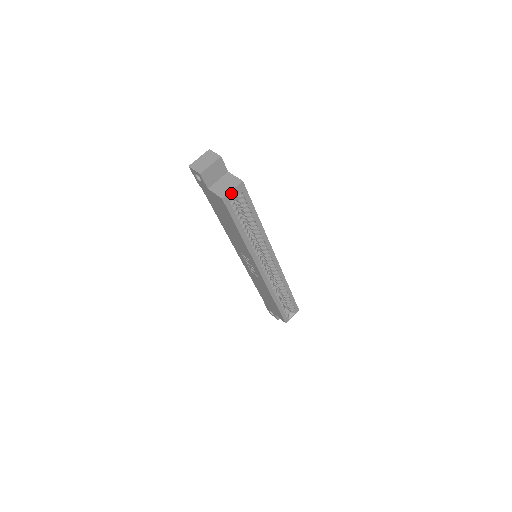
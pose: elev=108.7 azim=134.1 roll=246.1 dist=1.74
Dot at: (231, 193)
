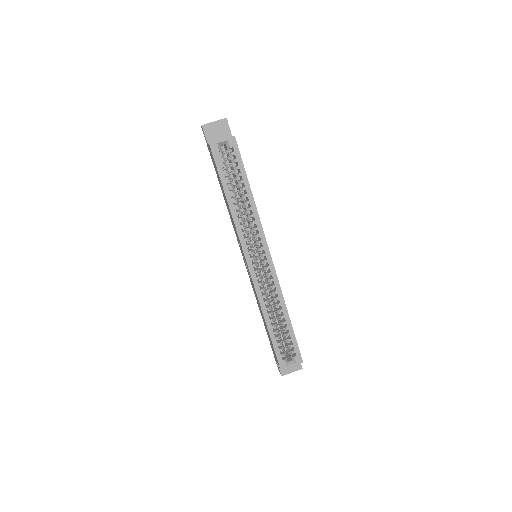
Dot at: occluded
